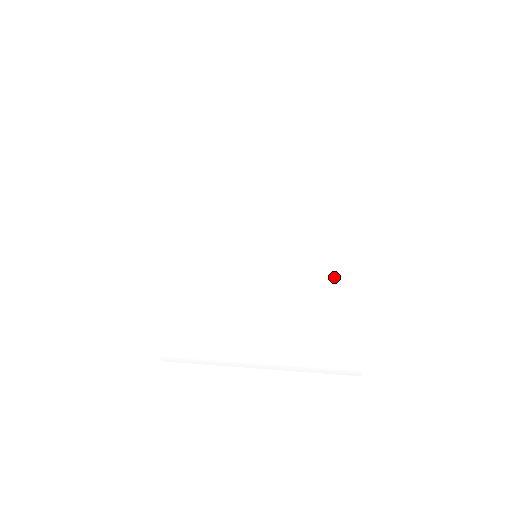
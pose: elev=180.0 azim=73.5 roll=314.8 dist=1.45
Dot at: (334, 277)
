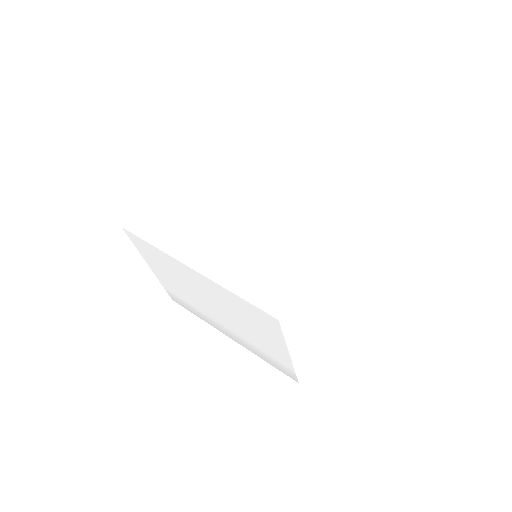
Dot at: (268, 323)
